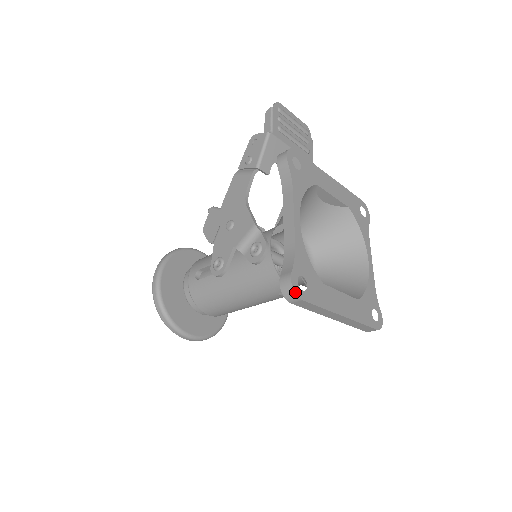
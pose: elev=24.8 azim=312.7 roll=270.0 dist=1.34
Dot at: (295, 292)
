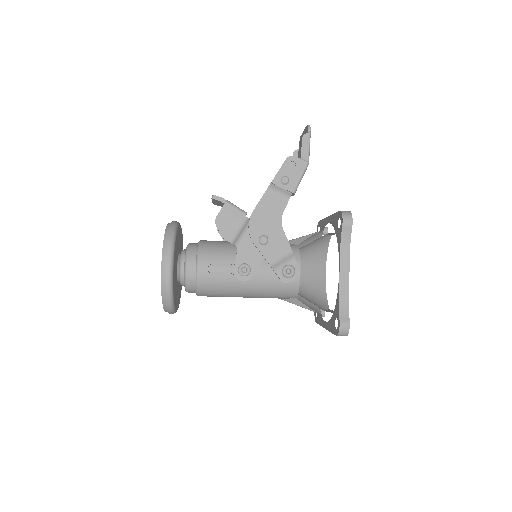
Dot at: occluded
